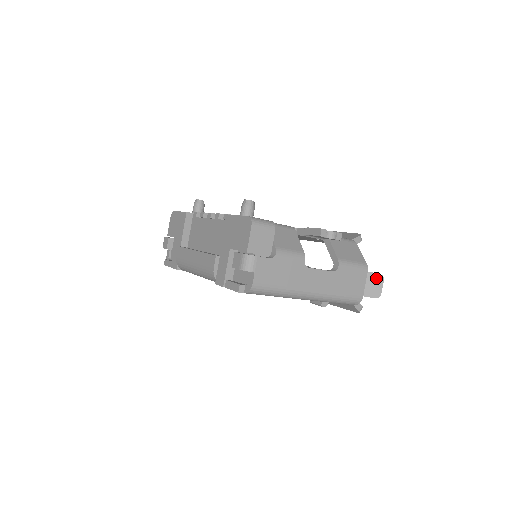
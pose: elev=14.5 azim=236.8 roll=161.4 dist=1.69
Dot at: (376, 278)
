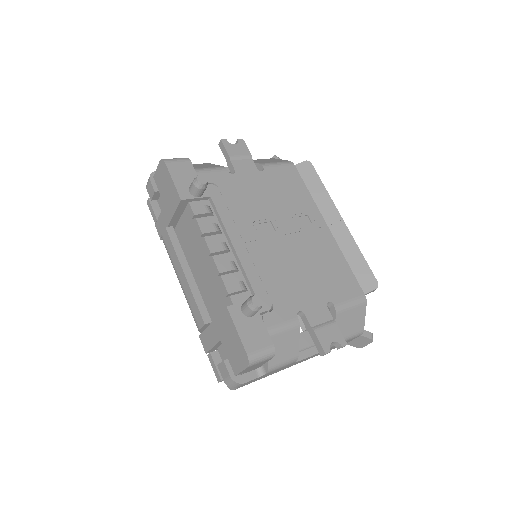
Dot at: (366, 340)
